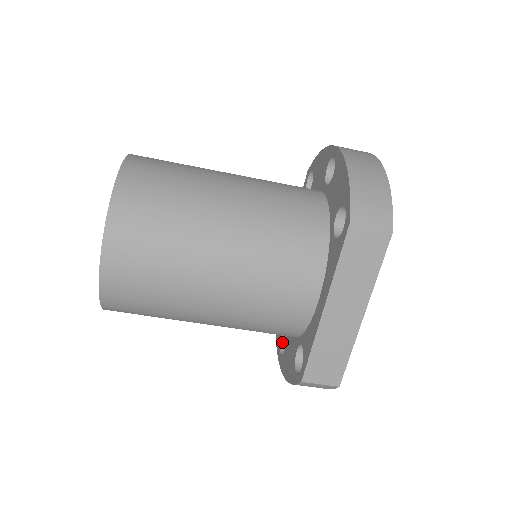
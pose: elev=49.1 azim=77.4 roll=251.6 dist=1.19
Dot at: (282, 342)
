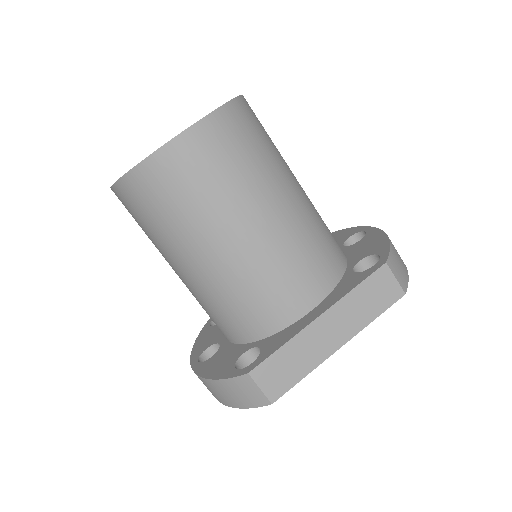
Dot at: (203, 354)
